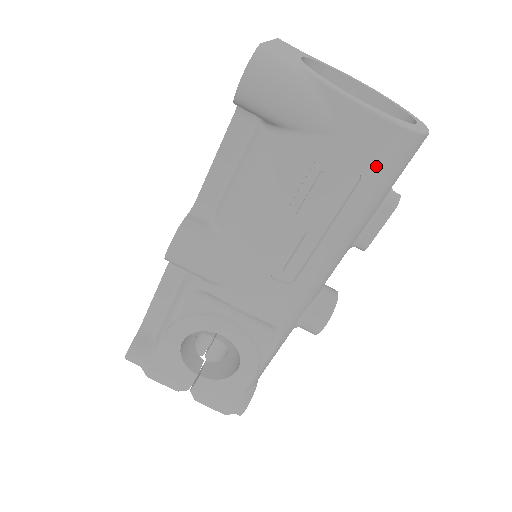
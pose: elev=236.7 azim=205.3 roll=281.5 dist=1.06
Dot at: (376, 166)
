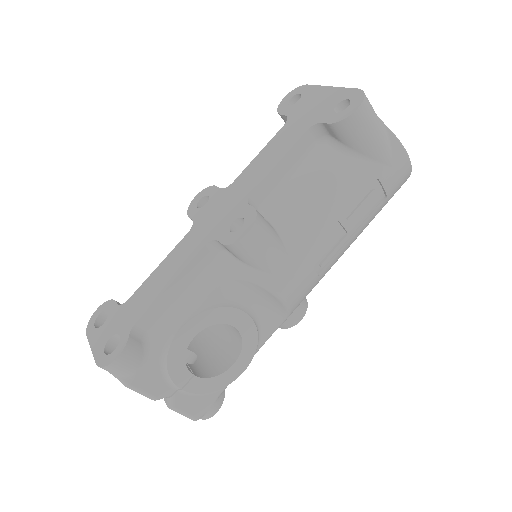
Dot at: (392, 194)
